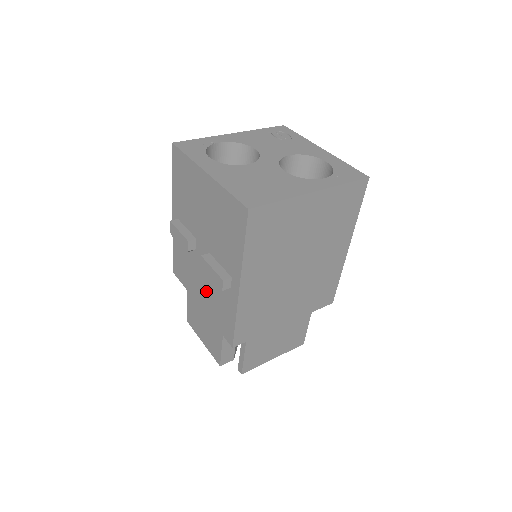
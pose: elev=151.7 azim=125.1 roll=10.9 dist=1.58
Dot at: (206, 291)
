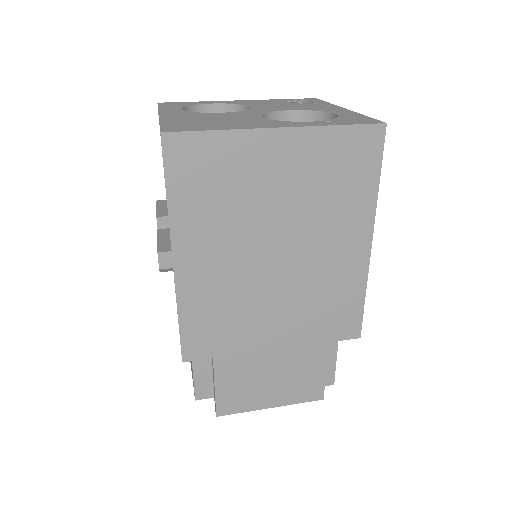
Dot at: occluded
